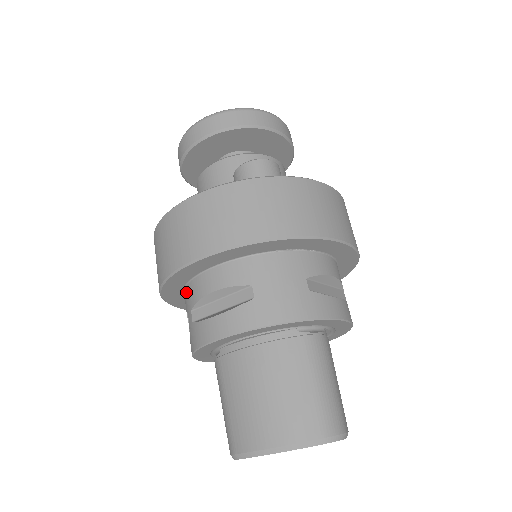
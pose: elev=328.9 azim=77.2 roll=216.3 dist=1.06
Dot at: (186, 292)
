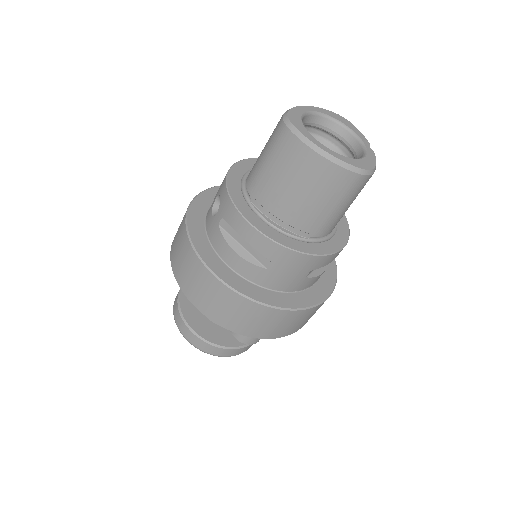
Dot at: (208, 213)
